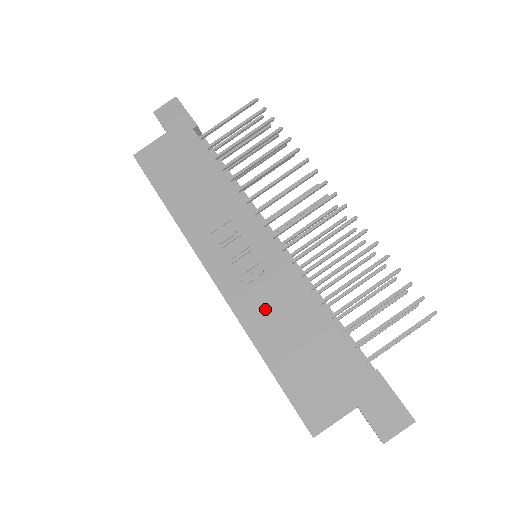
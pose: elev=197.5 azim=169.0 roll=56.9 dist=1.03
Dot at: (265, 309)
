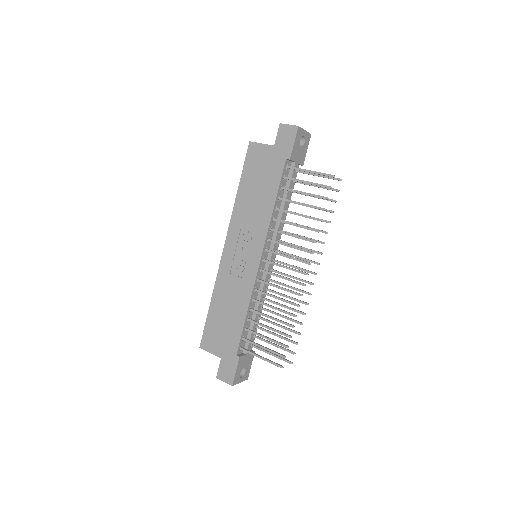
Dot at: (228, 287)
